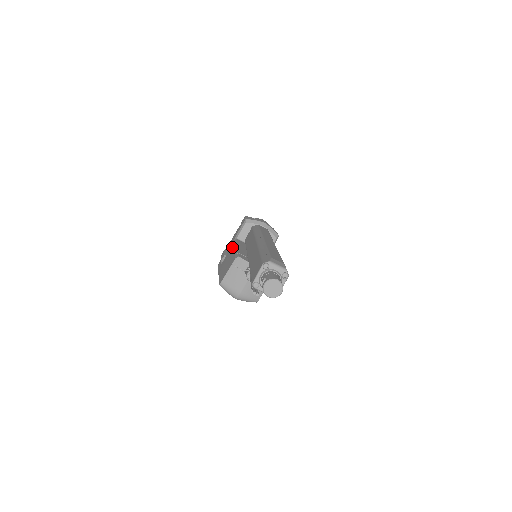
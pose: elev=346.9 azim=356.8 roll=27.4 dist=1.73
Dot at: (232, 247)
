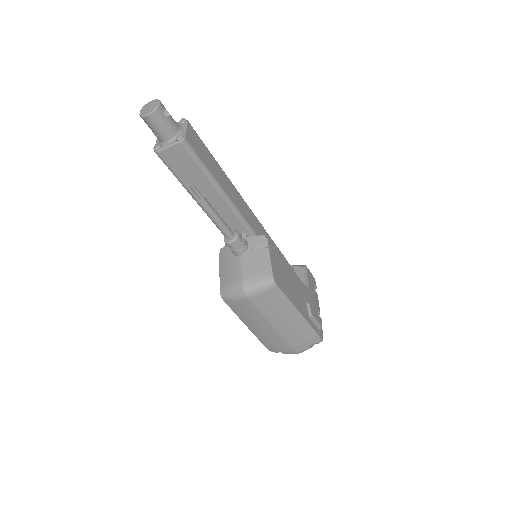
Dot at: occluded
